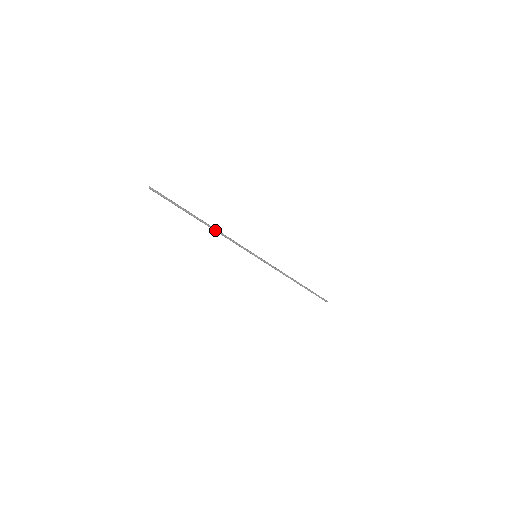
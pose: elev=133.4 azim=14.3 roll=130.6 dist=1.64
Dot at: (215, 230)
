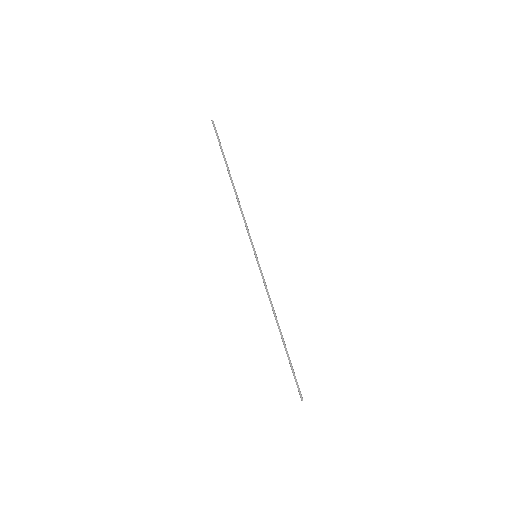
Dot at: (236, 195)
